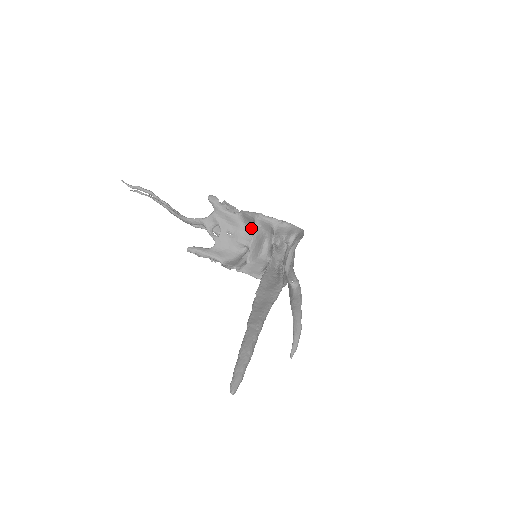
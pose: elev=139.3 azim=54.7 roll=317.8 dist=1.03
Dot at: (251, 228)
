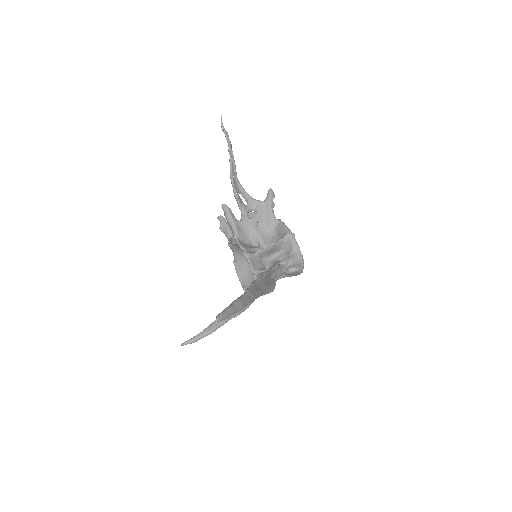
Dot at: (275, 236)
